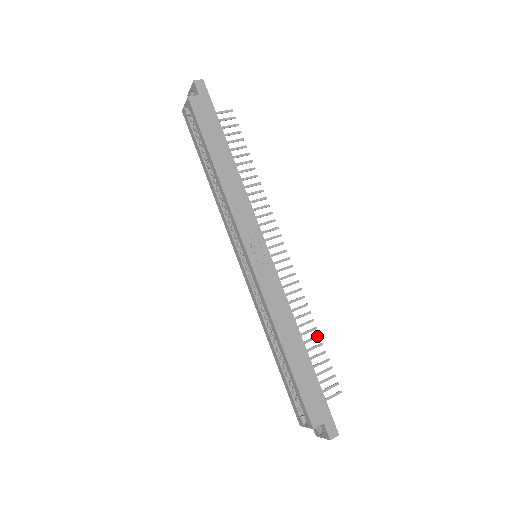
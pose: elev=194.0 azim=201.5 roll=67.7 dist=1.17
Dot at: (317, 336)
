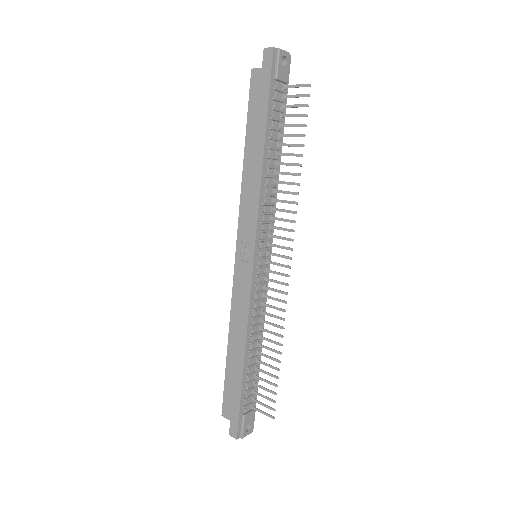
Dot at: (278, 360)
